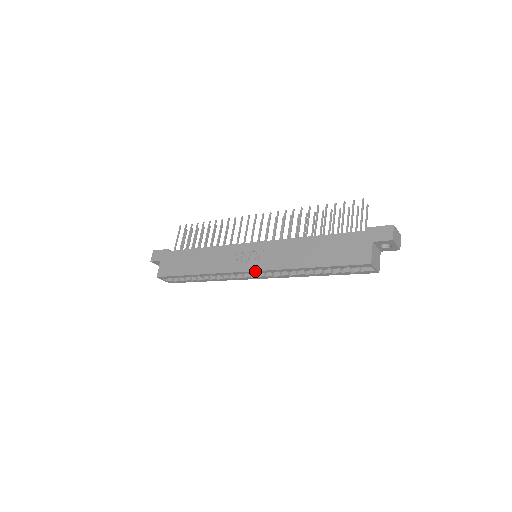
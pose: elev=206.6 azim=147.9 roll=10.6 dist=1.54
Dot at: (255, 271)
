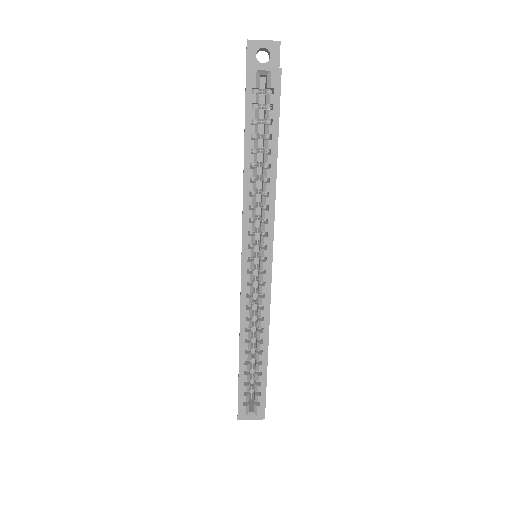
Dot at: (242, 252)
